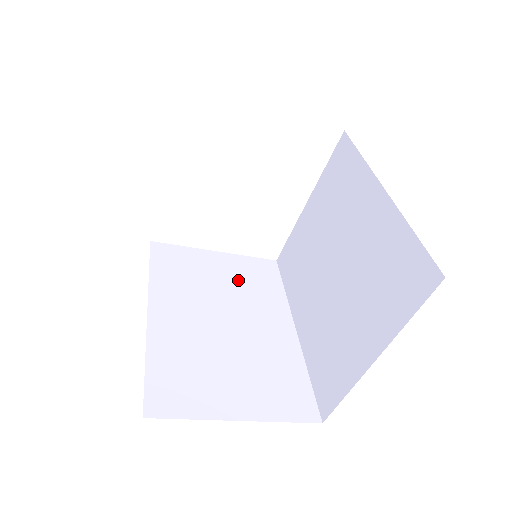
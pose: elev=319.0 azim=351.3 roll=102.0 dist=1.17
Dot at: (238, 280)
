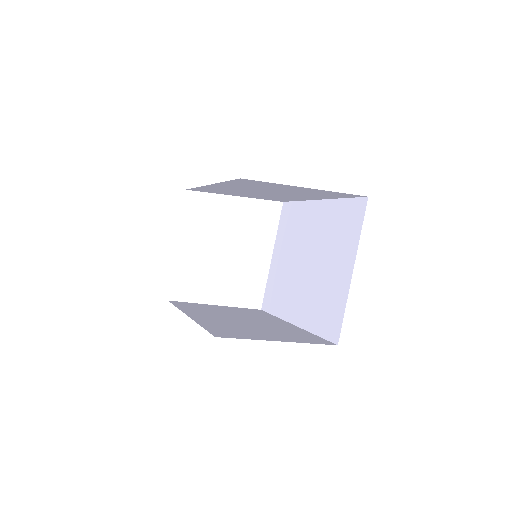
Dot at: (240, 312)
